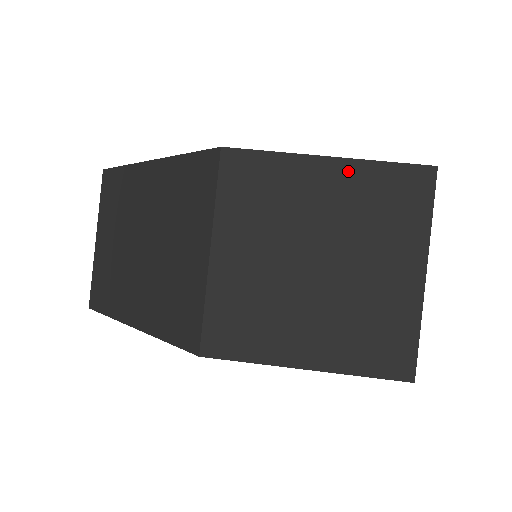
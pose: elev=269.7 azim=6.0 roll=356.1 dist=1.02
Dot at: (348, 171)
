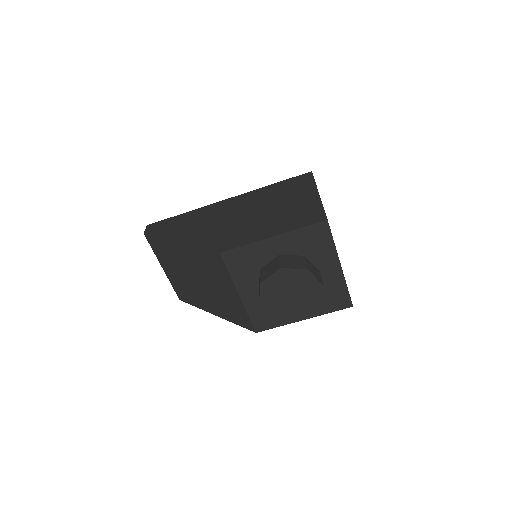
Dot at: (285, 239)
